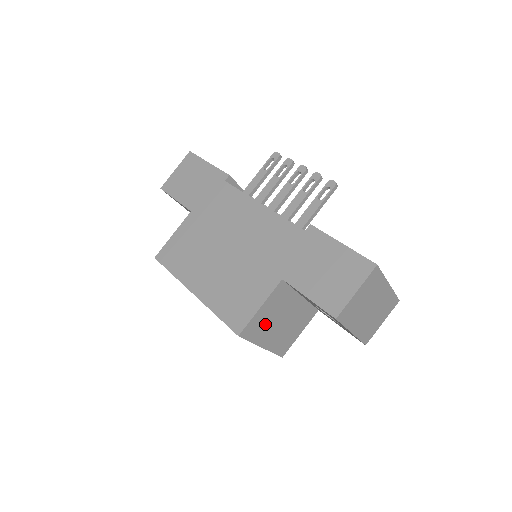
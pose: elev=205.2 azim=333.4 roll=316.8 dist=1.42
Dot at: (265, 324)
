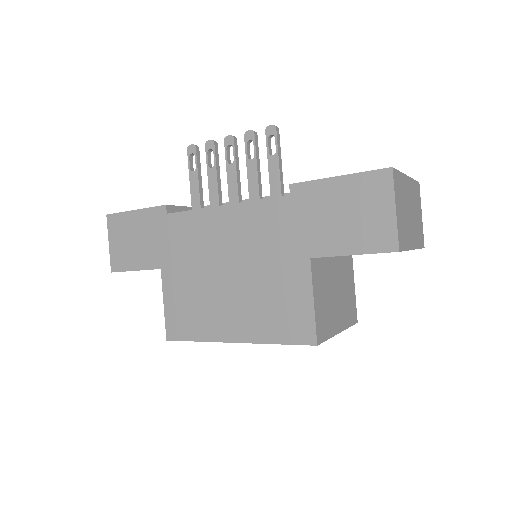
Dot at: (327, 311)
